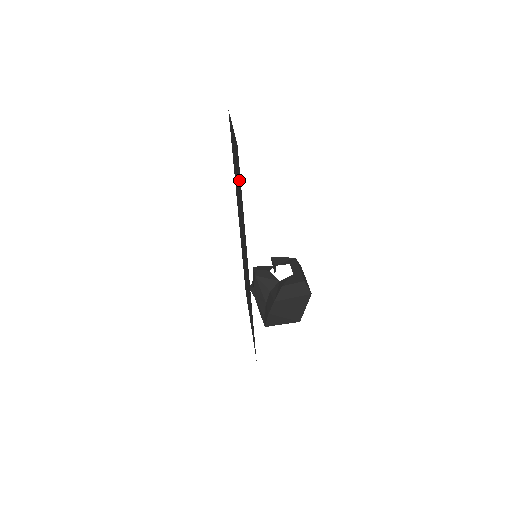
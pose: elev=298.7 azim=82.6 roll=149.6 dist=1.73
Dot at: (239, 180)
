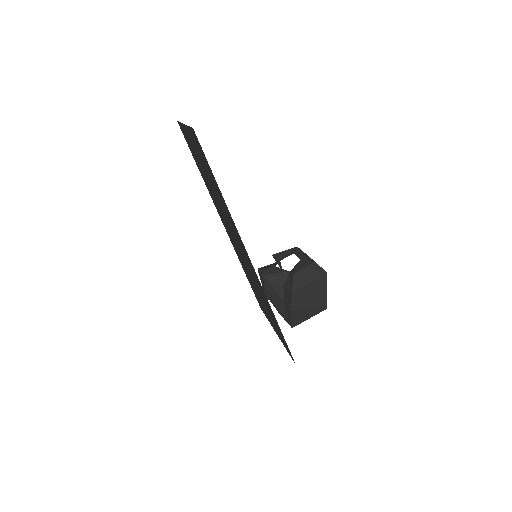
Dot at: (209, 171)
